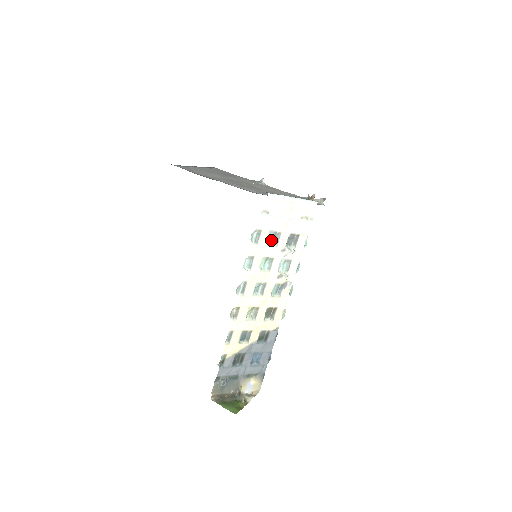
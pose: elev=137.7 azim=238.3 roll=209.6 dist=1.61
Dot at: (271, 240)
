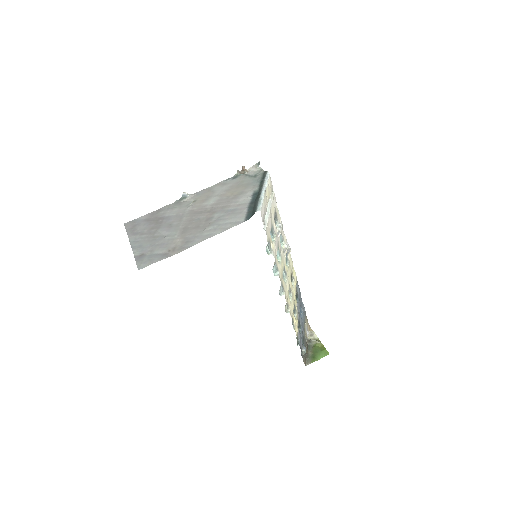
Dot at: (271, 236)
